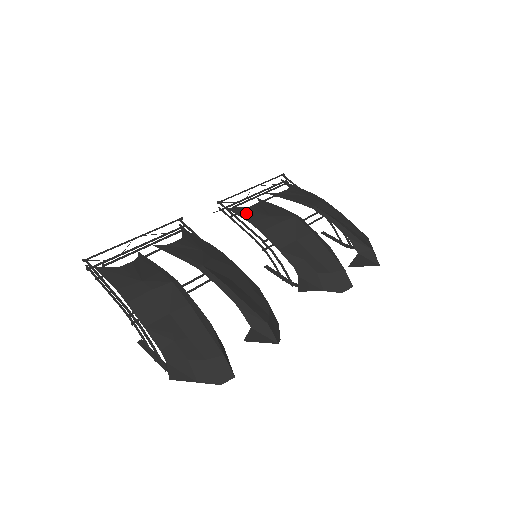
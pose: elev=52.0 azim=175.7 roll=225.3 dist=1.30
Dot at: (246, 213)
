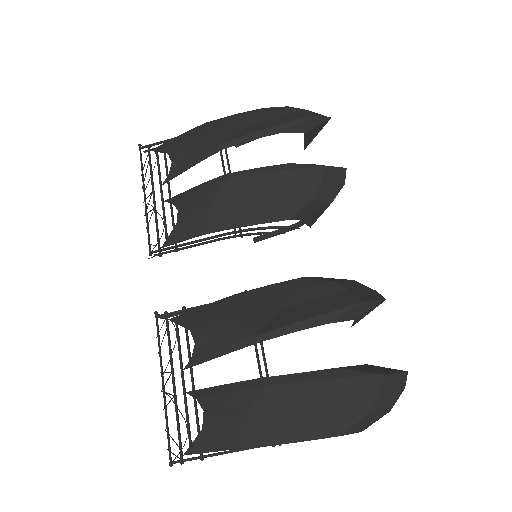
Dot at: (185, 231)
